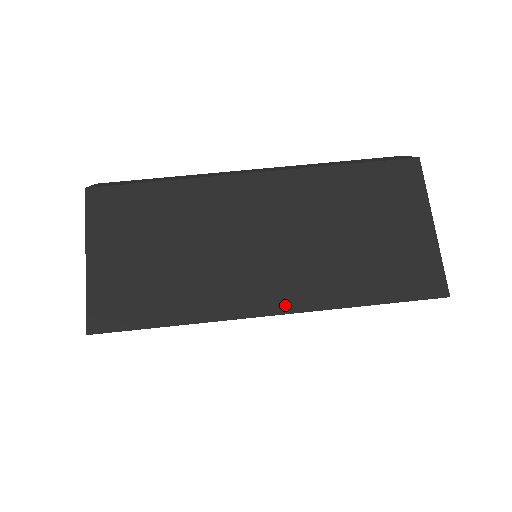
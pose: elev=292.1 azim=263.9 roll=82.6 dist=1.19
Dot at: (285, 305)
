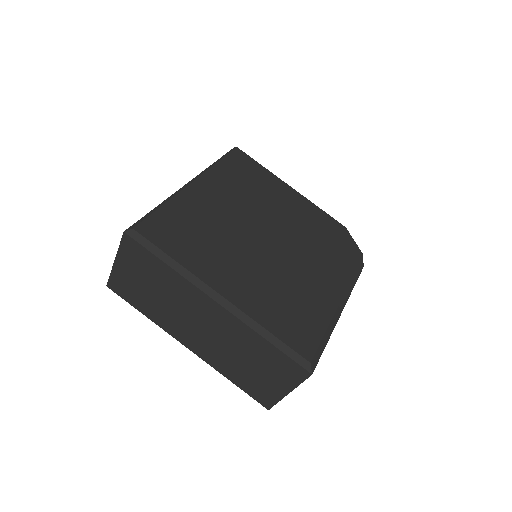
Dot at: (195, 351)
